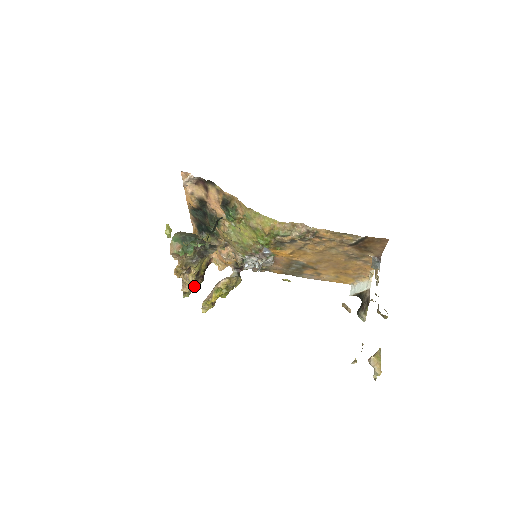
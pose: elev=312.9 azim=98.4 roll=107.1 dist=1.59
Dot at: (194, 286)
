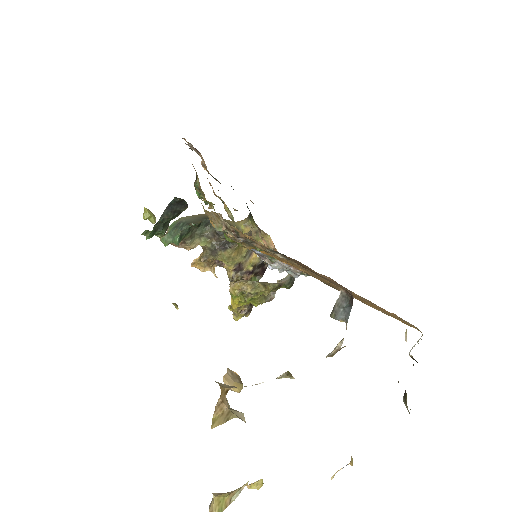
Dot at: occluded
